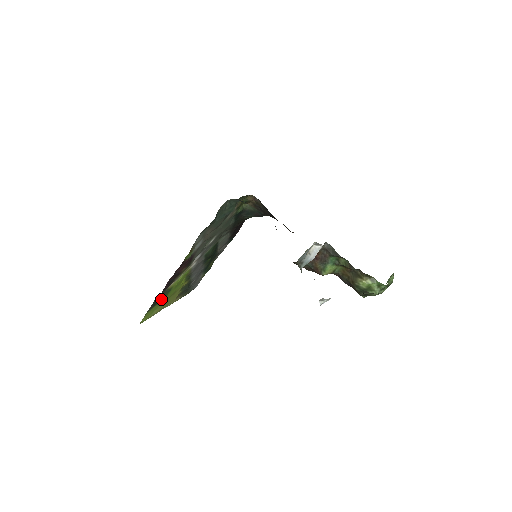
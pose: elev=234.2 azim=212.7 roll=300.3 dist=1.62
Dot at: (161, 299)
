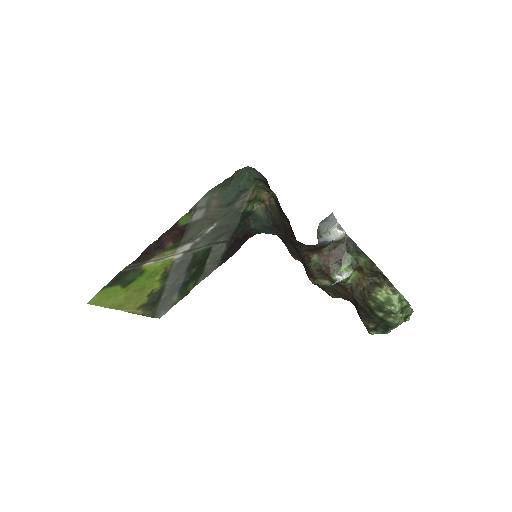
Dot at: (127, 280)
